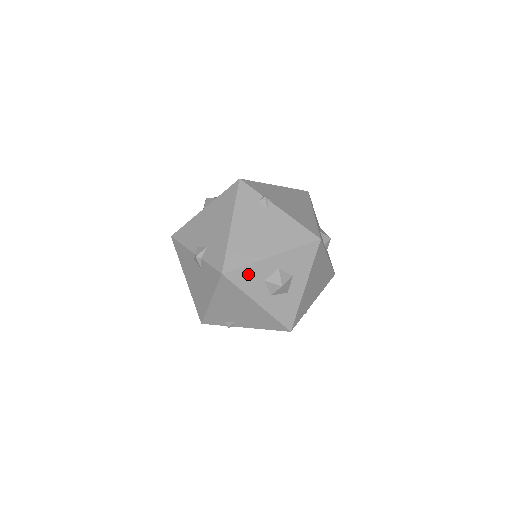
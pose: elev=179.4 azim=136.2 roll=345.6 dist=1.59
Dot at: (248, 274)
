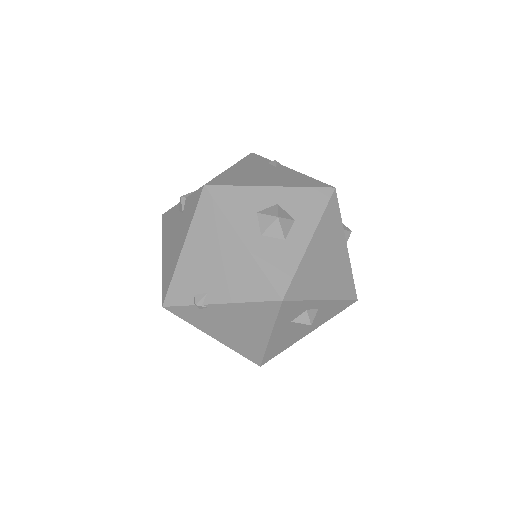
Dot at: (237, 197)
